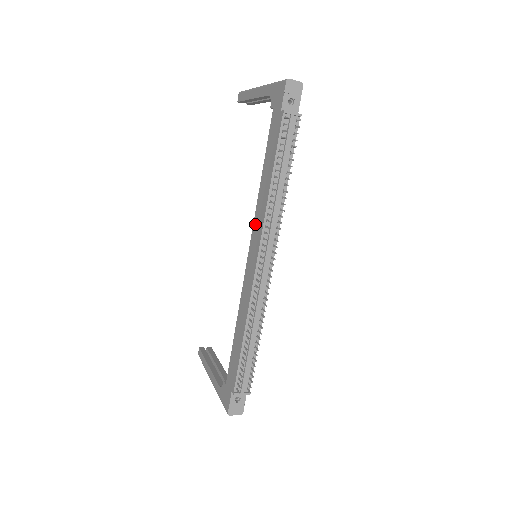
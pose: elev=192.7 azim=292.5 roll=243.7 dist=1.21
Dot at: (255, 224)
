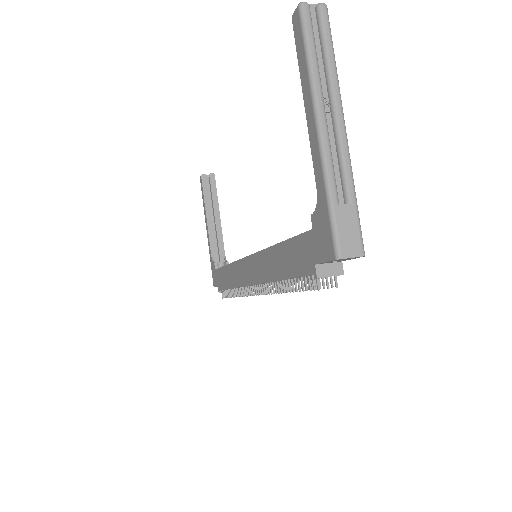
Dot at: (258, 259)
